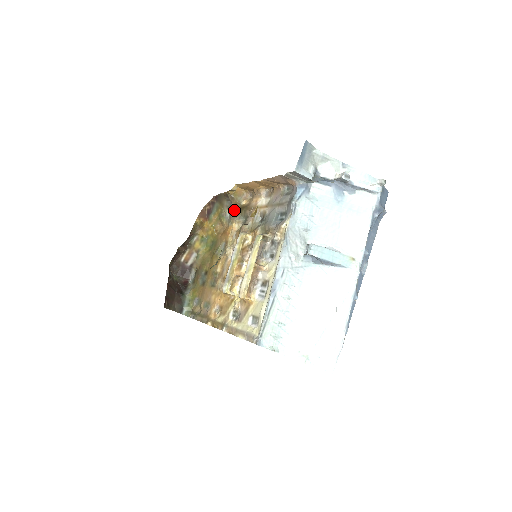
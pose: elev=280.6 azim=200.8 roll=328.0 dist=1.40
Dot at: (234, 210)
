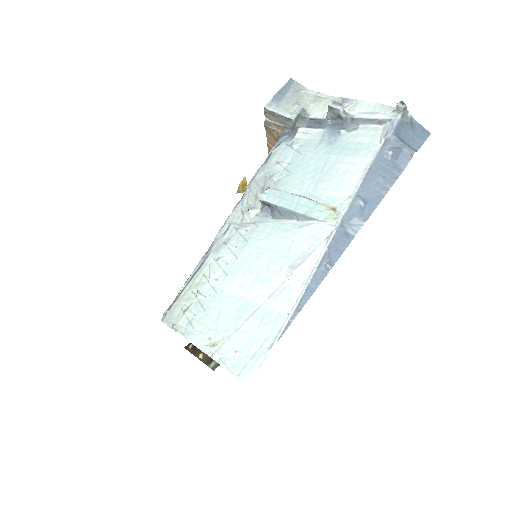
Dot at: occluded
